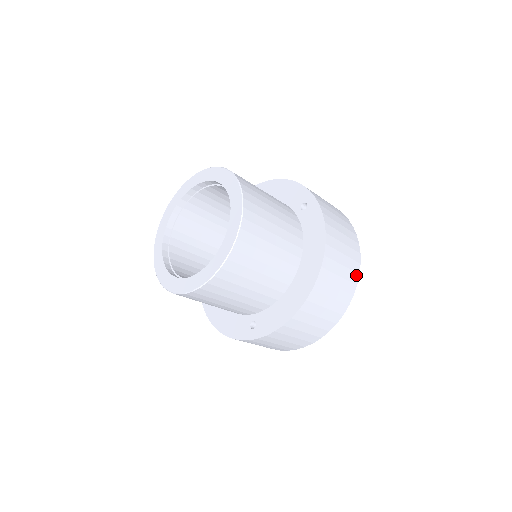
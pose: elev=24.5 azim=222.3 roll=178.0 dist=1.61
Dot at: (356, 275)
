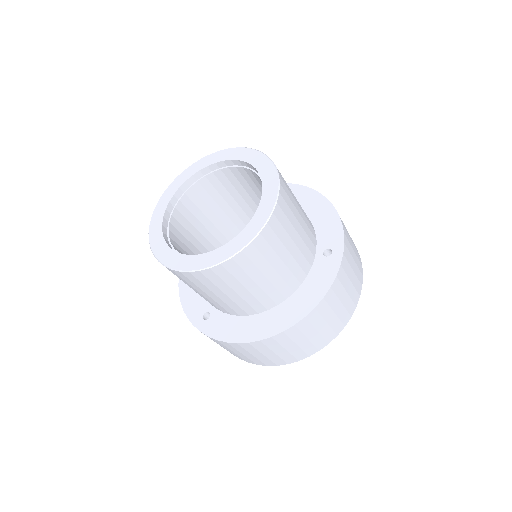
Dot at: (325, 343)
